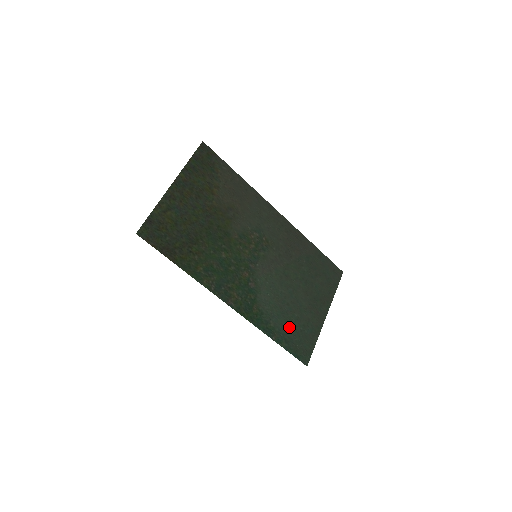
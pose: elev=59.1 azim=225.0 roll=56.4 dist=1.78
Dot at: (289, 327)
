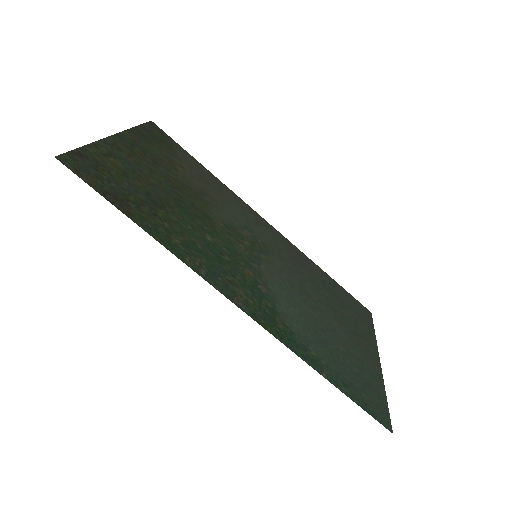
Dot at: (339, 364)
